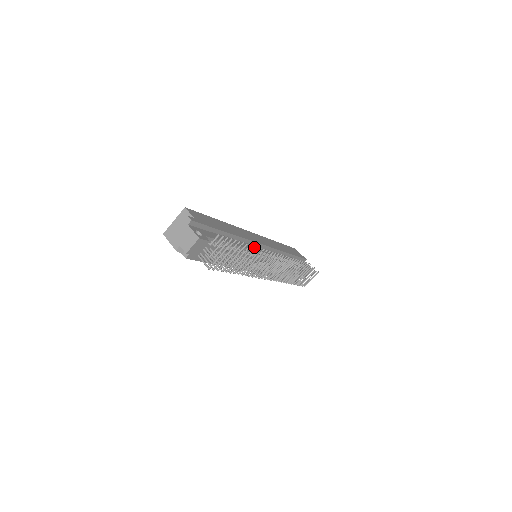
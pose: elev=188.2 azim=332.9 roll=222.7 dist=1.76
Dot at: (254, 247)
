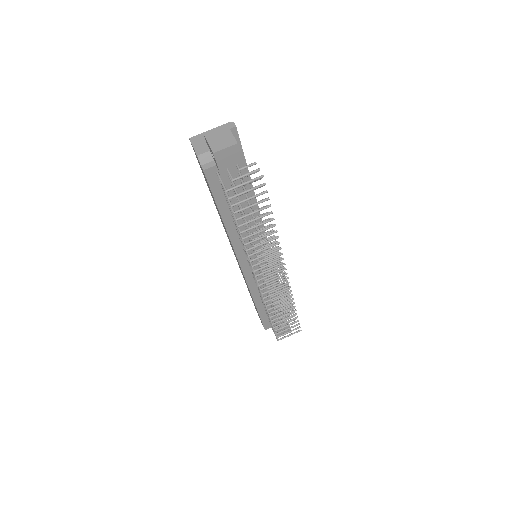
Dot at: occluded
